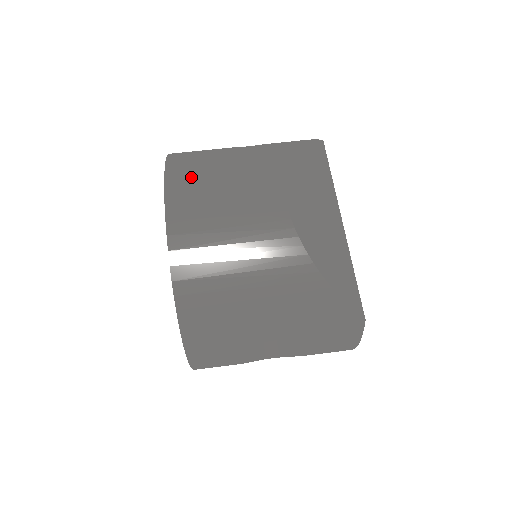
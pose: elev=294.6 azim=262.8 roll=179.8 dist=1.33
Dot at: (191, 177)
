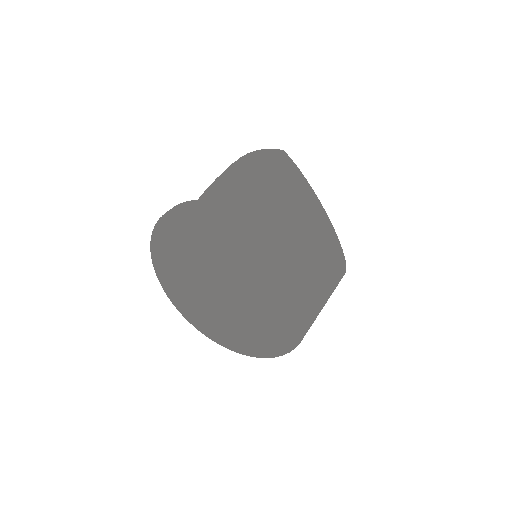
Dot at: (293, 243)
